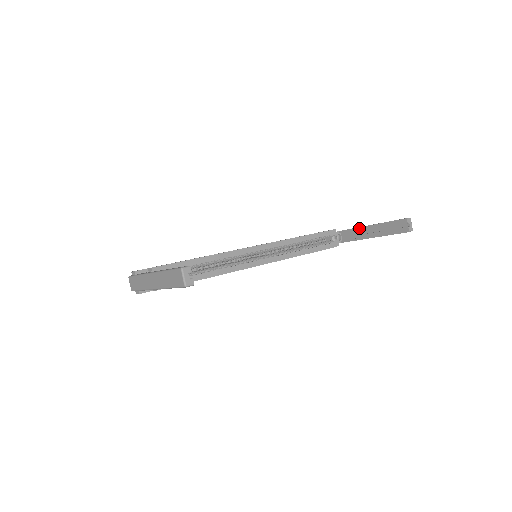
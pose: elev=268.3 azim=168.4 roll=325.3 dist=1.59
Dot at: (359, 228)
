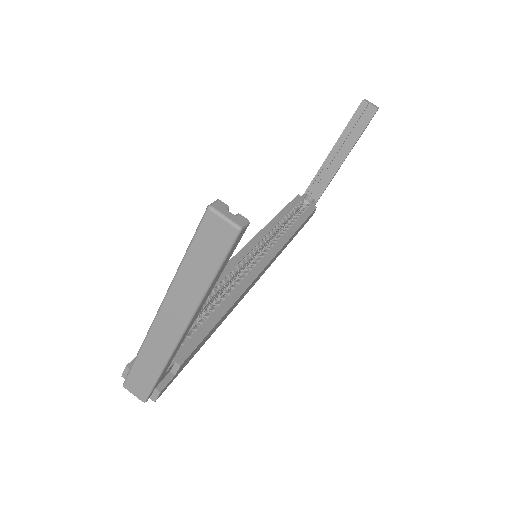
Dot at: (322, 166)
